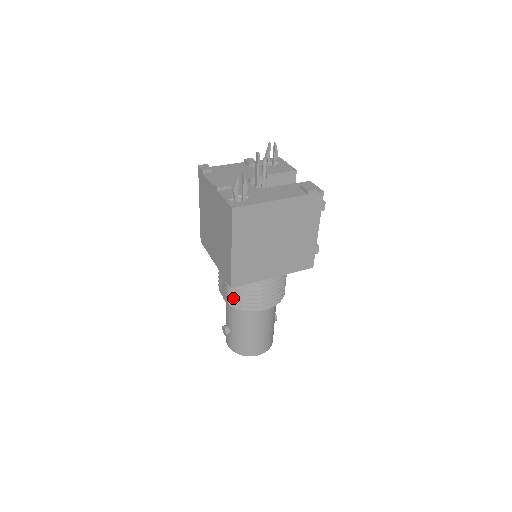
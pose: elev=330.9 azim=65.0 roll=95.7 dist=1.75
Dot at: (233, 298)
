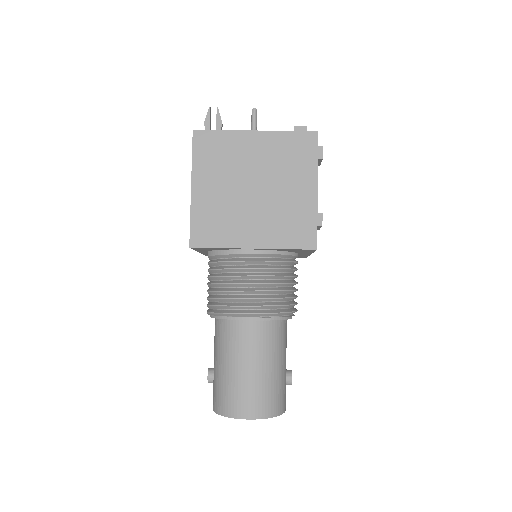
Dot at: (210, 296)
